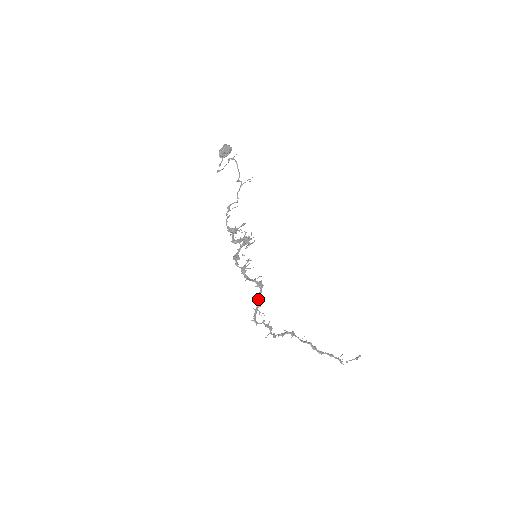
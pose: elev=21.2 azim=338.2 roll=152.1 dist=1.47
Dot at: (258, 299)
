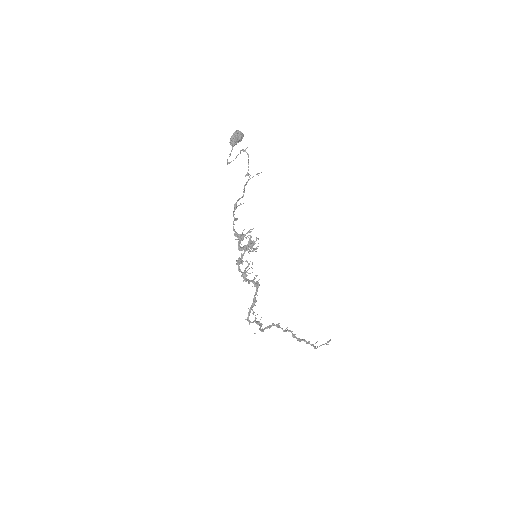
Dot at: (253, 299)
